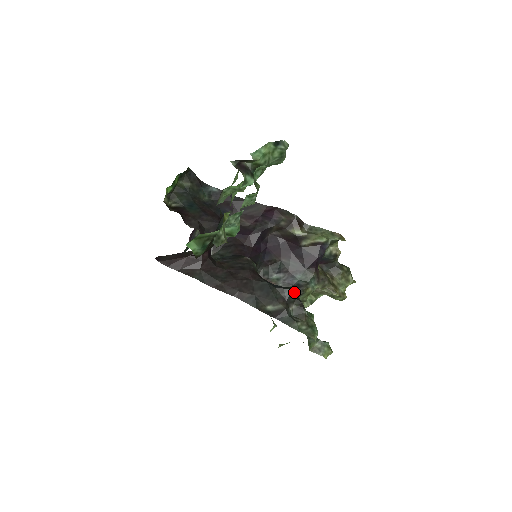
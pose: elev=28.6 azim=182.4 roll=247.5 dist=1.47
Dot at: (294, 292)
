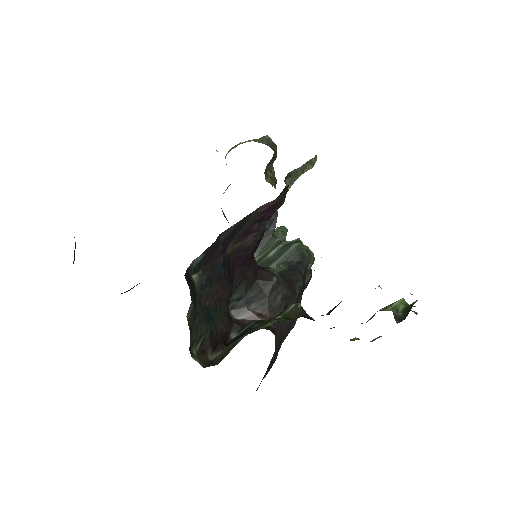
Dot at: (309, 256)
